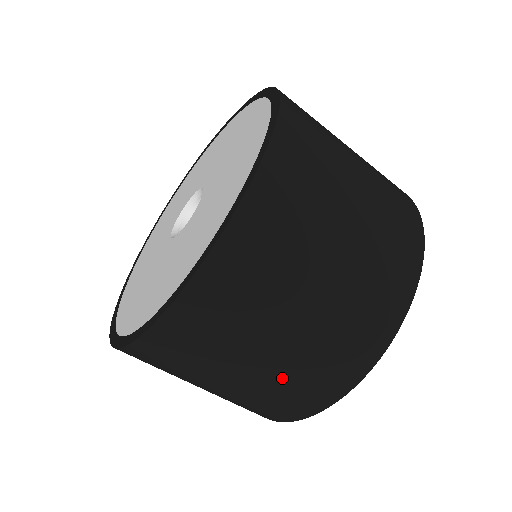
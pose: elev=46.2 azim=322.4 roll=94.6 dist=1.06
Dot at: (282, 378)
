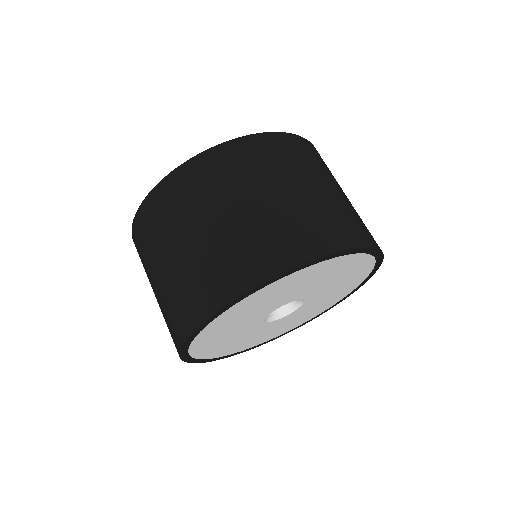
Dot at: occluded
